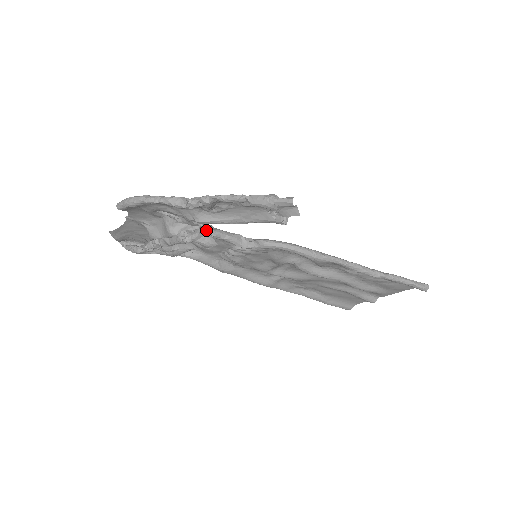
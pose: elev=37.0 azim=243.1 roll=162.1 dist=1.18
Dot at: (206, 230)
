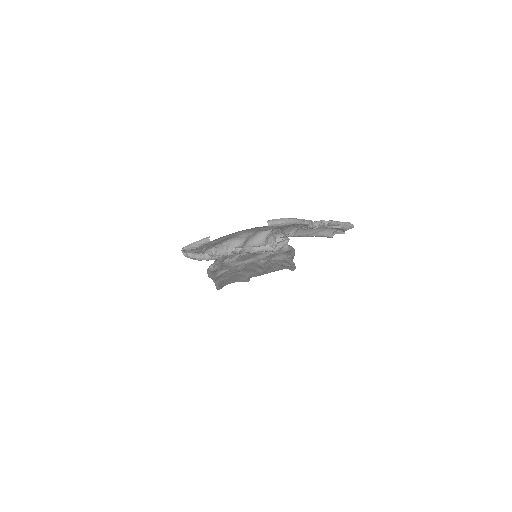
Dot at: (288, 241)
